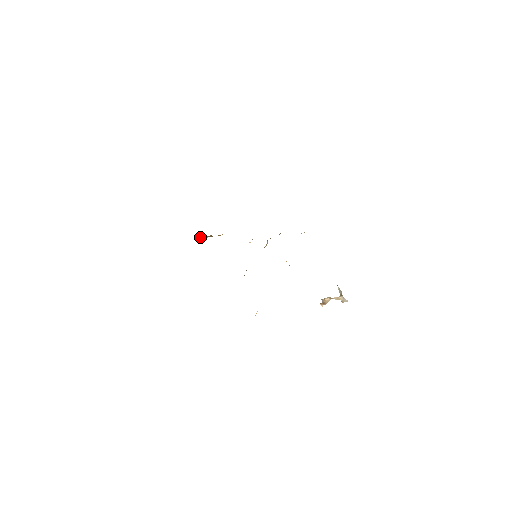
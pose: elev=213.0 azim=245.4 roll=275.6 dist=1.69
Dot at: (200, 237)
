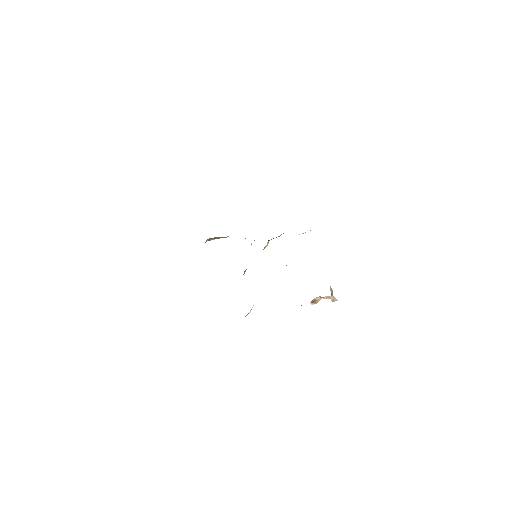
Dot at: occluded
